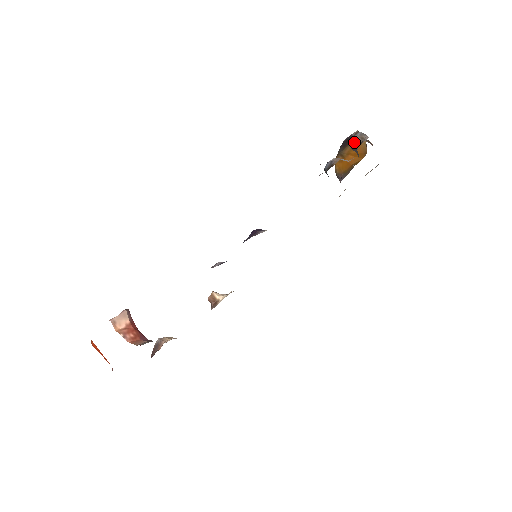
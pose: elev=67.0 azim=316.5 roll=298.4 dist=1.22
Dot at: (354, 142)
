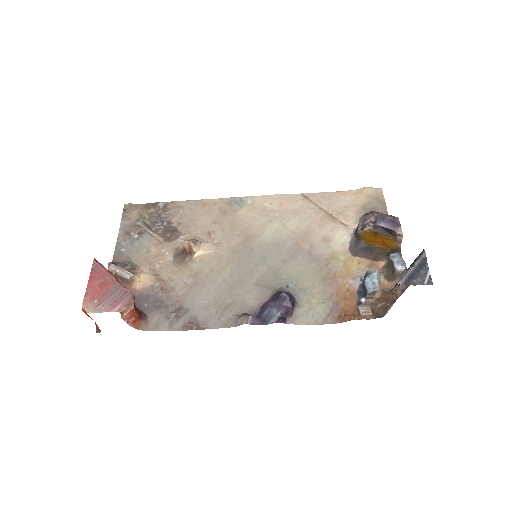
Dot at: (397, 272)
